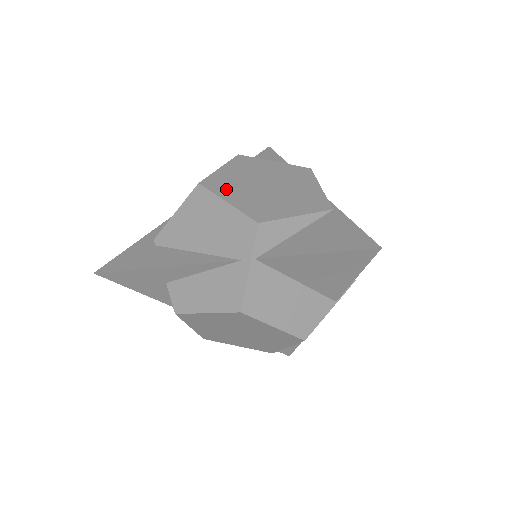
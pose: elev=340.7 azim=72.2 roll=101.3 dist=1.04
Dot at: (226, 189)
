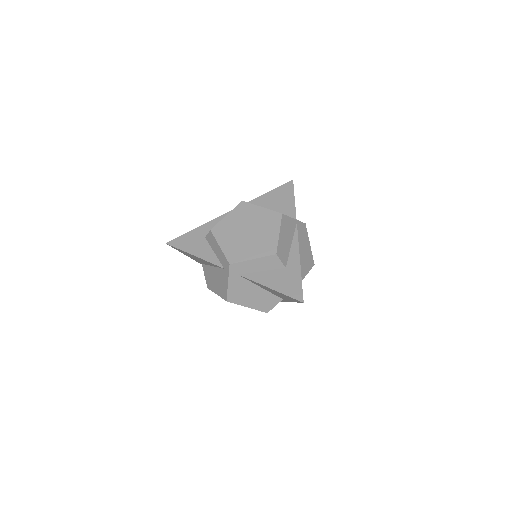
Dot at: occluded
